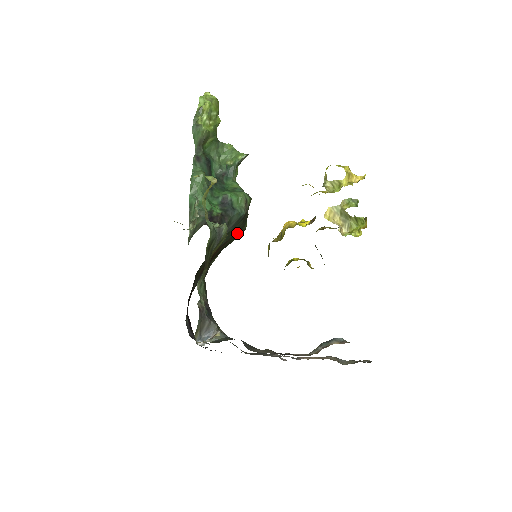
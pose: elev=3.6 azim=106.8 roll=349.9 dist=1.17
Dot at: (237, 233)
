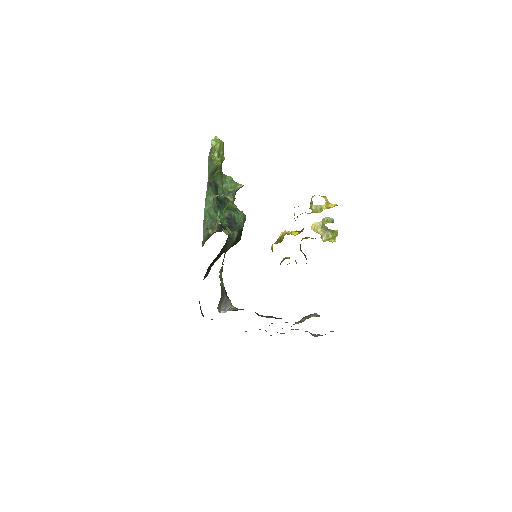
Dot at: (235, 242)
